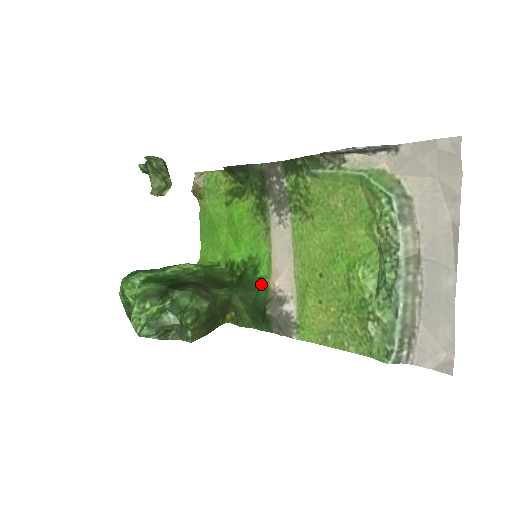
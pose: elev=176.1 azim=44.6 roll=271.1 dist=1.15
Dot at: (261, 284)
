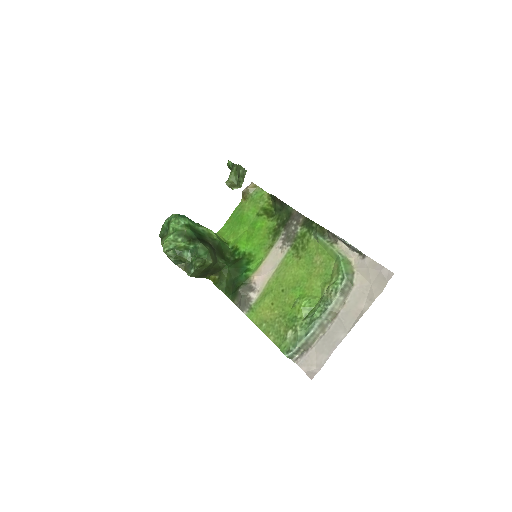
Dot at: (246, 272)
